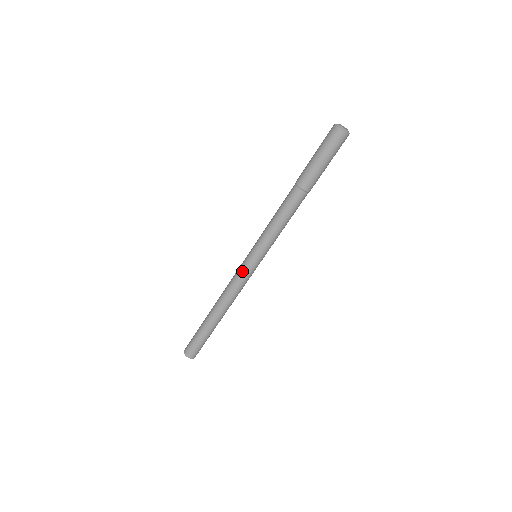
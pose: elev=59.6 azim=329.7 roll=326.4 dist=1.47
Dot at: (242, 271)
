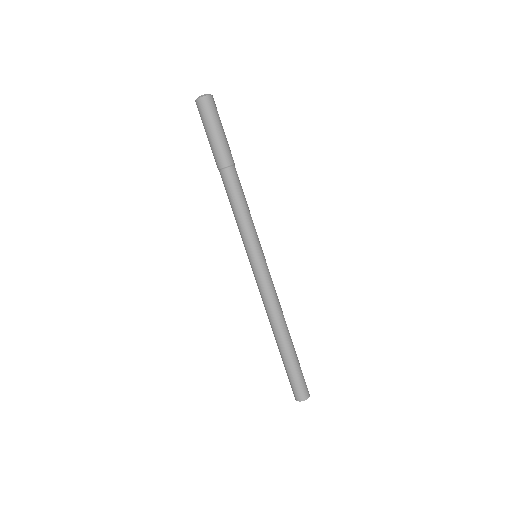
Dot at: (259, 278)
